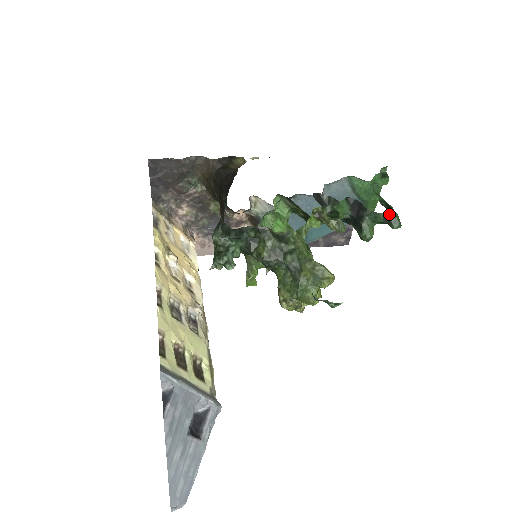
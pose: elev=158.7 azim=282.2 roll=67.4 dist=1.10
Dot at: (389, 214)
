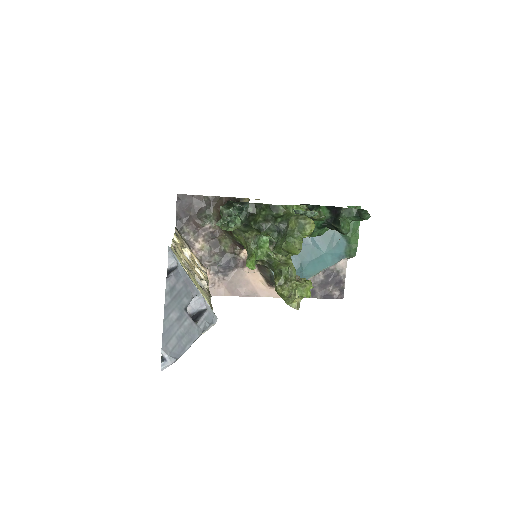
Dot at: (360, 209)
